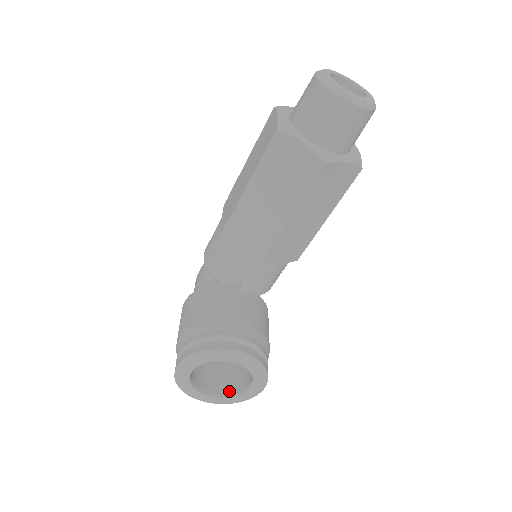
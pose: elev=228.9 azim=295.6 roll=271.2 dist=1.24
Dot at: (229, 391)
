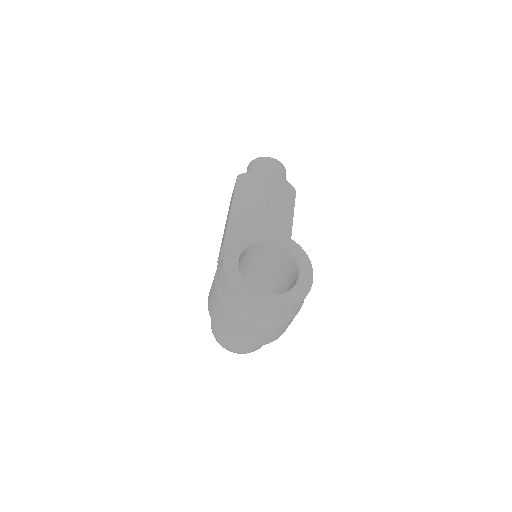
Dot at: occluded
